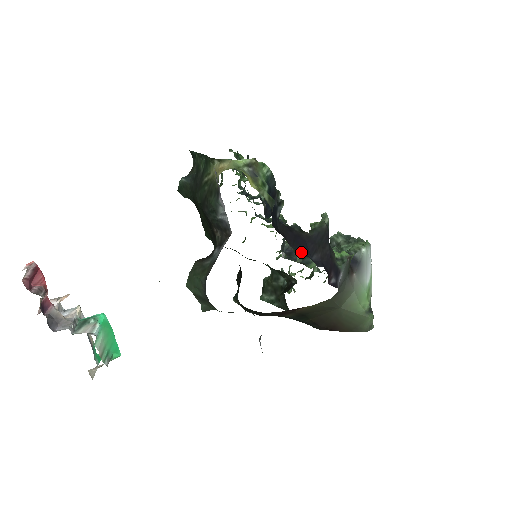
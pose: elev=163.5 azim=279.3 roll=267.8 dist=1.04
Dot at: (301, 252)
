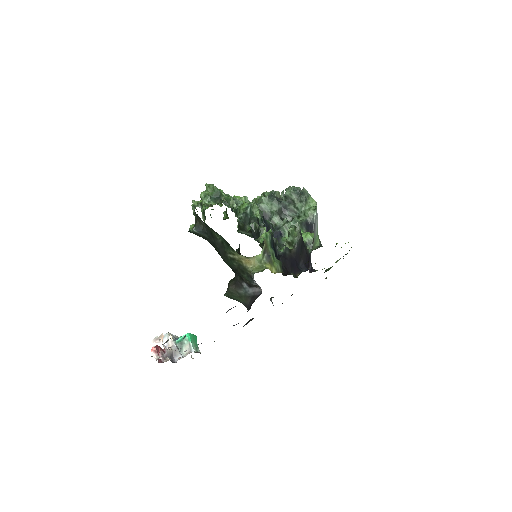
Dot at: (296, 271)
